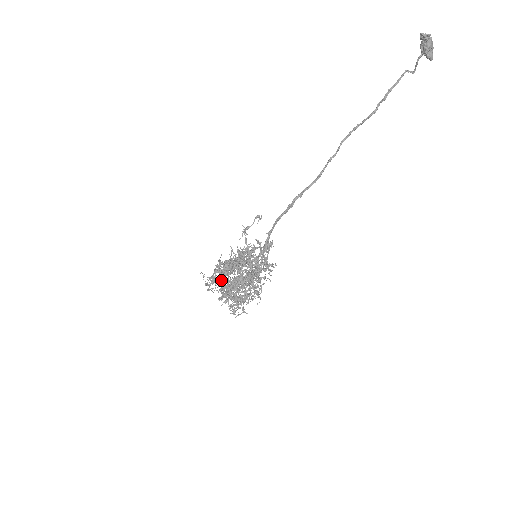
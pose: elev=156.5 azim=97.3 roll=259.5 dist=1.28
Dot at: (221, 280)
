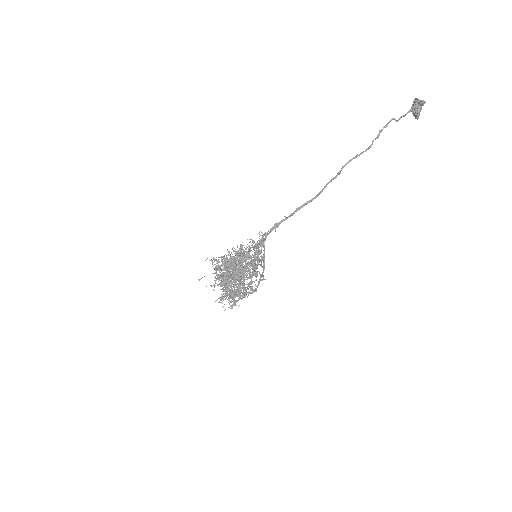
Dot at: occluded
